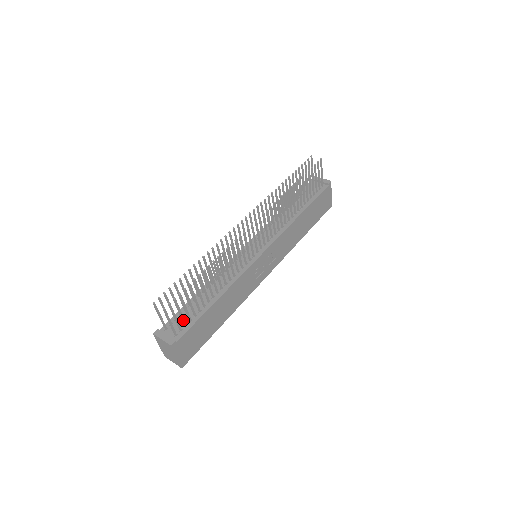
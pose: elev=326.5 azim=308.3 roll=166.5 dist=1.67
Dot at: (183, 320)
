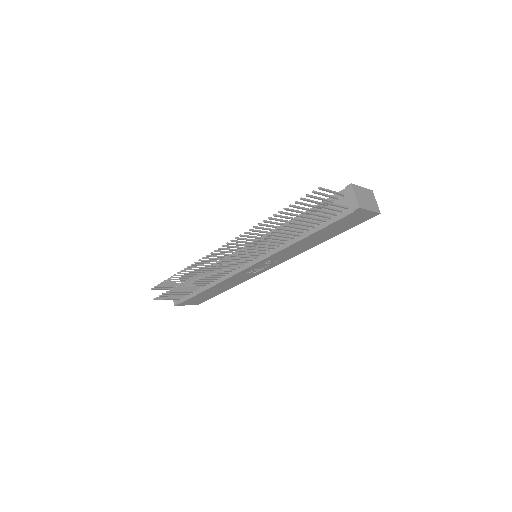
Dot at: occluded
